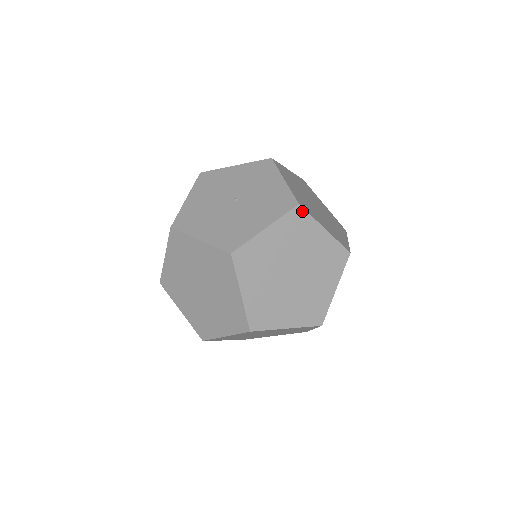
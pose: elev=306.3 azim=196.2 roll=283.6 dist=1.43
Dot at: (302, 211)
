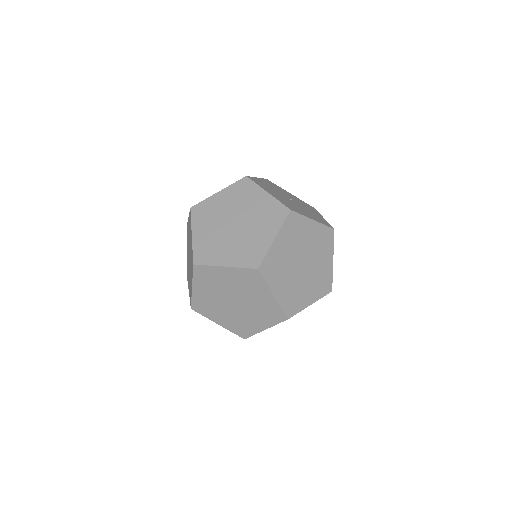
Dot at: occluded
